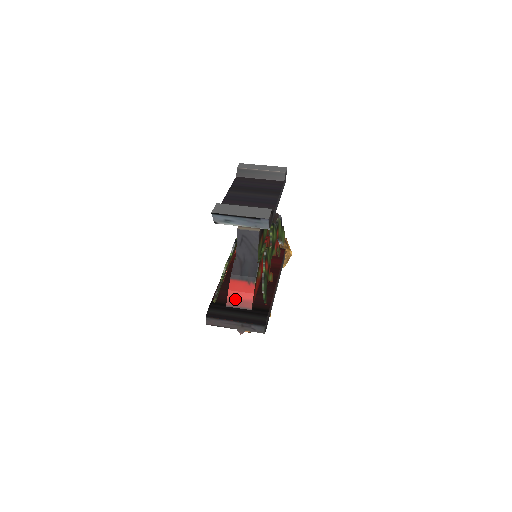
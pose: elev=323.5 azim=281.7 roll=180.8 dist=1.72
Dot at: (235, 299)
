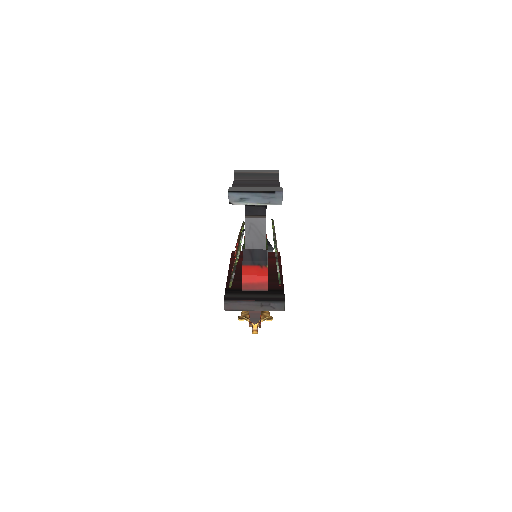
Dot at: (250, 283)
